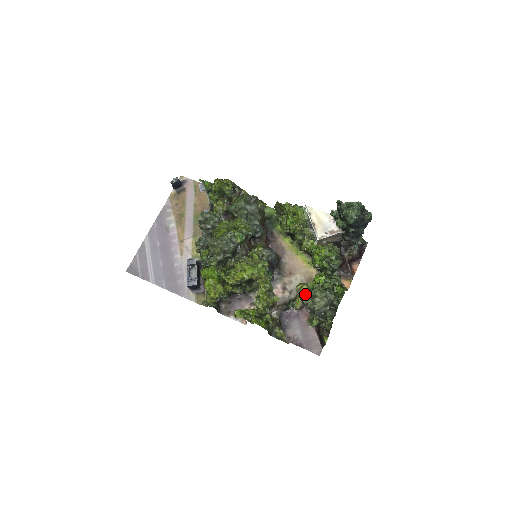
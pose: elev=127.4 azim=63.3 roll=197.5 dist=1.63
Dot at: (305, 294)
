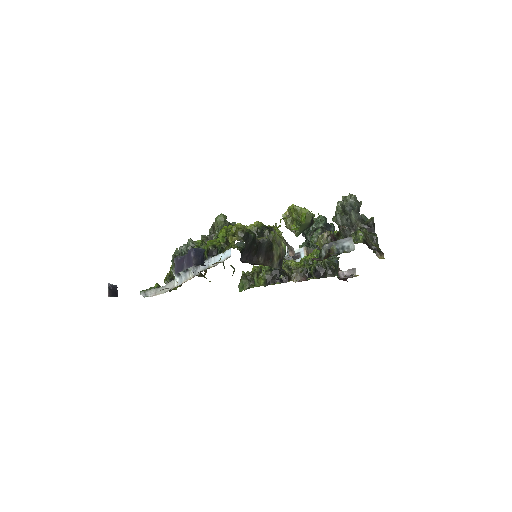
Dot at: occluded
